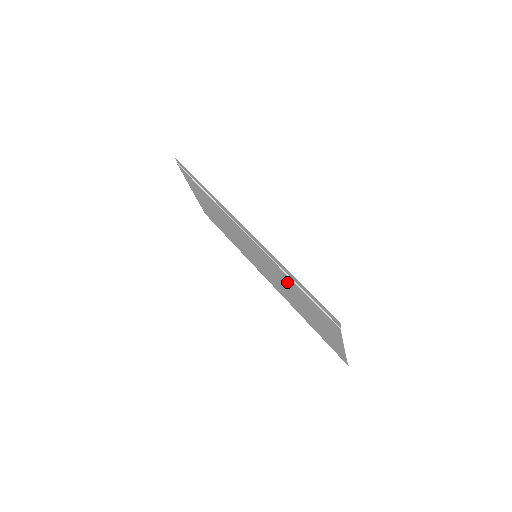
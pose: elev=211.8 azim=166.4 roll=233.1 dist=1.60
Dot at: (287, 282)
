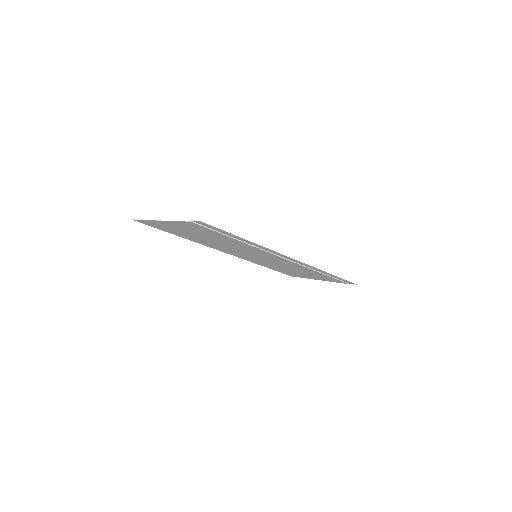
Dot at: occluded
